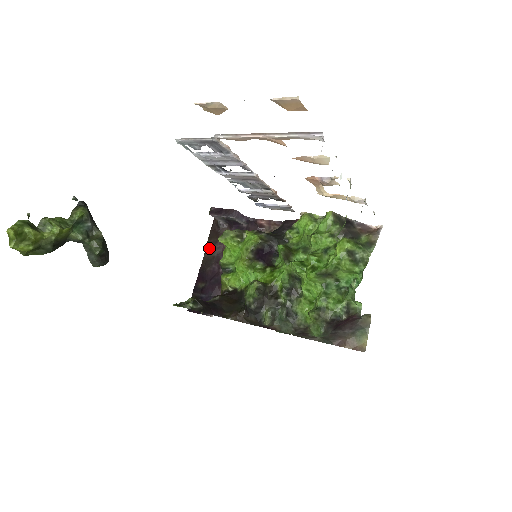
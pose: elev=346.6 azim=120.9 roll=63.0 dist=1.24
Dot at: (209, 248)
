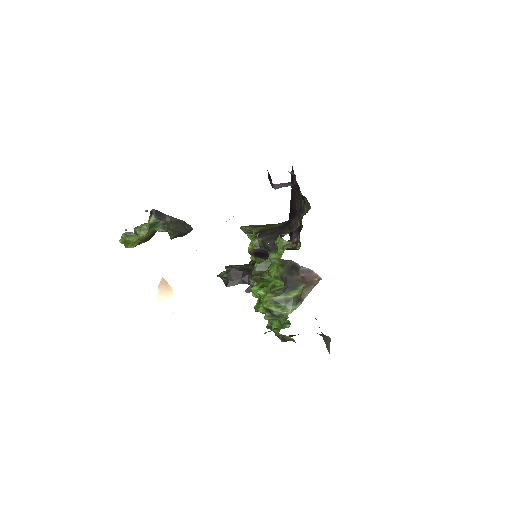
Dot at: (291, 187)
